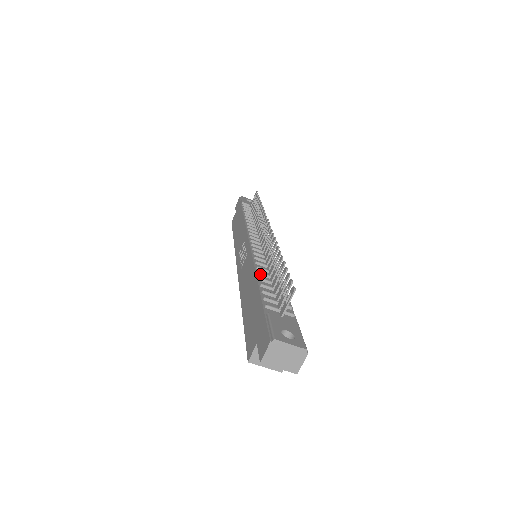
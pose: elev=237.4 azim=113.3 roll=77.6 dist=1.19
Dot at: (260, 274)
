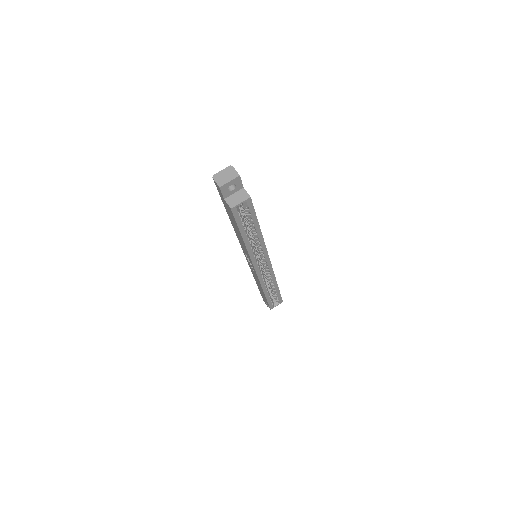
Dot at: occluded
